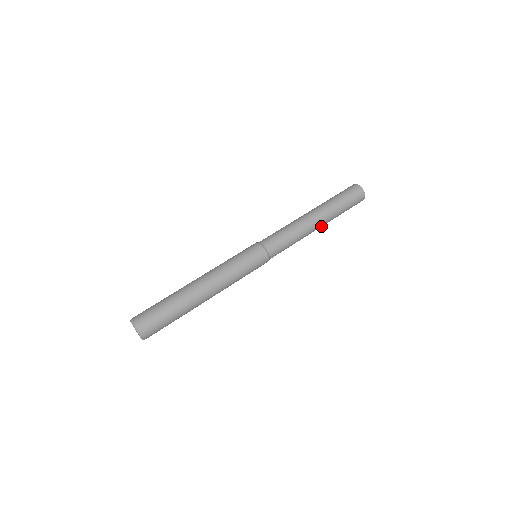
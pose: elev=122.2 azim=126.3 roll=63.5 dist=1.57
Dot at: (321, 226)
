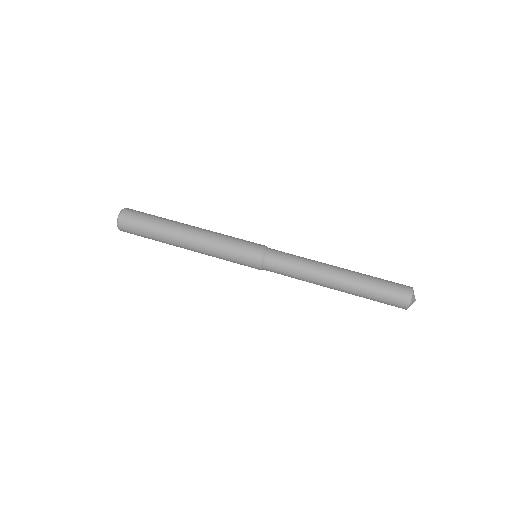
Dot at: (338, 285)
